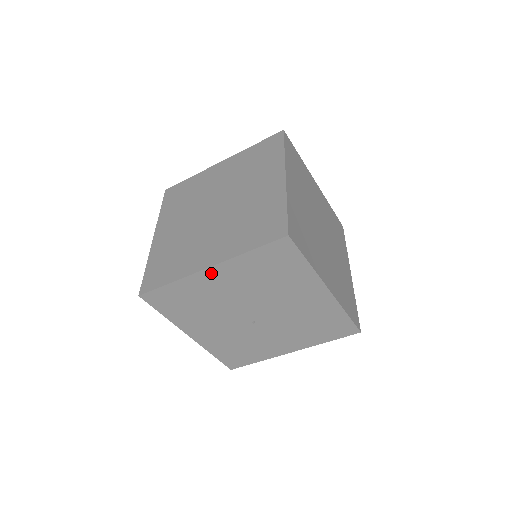
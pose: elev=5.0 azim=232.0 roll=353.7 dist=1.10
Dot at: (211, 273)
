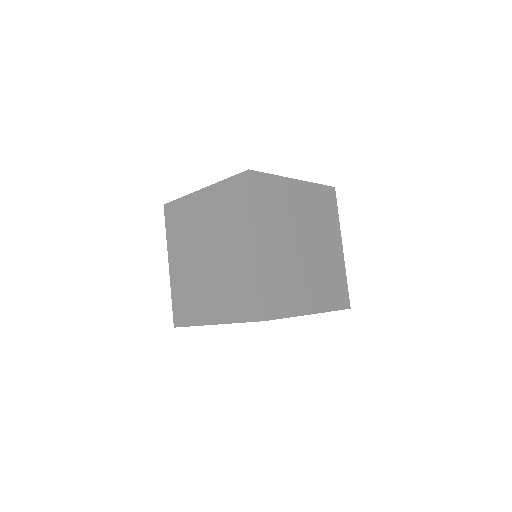
Dot at: occluded
